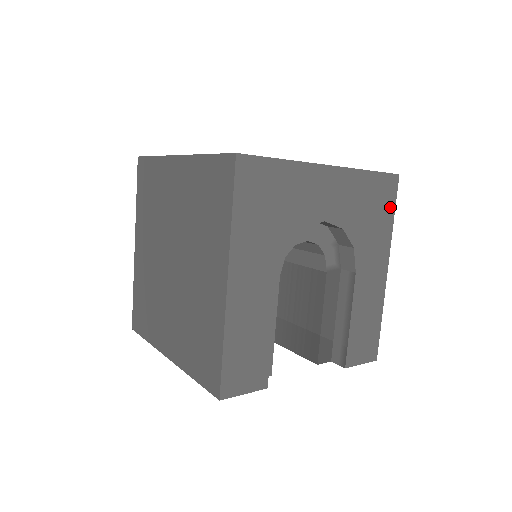
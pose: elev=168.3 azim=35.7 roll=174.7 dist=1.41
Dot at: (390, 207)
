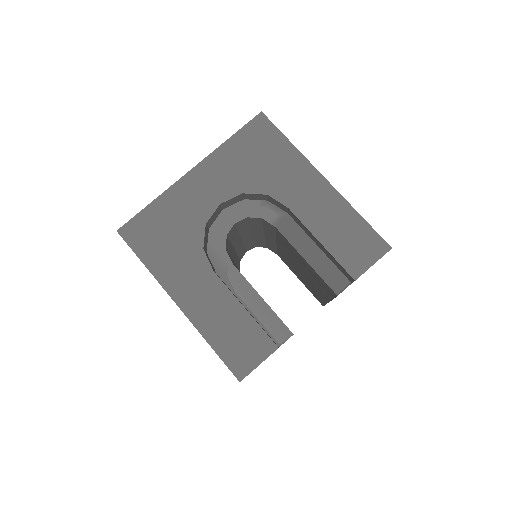
Dot at: (276, 138)
